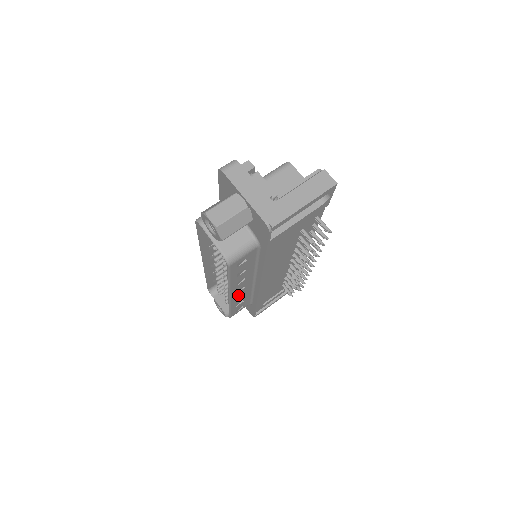
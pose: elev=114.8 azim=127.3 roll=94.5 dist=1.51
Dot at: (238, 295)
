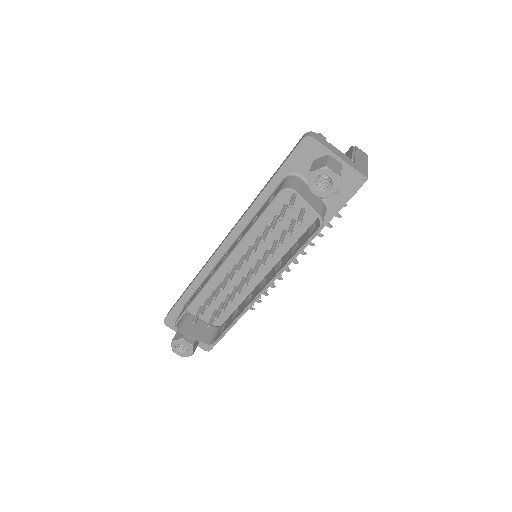
Dot at: occluded
